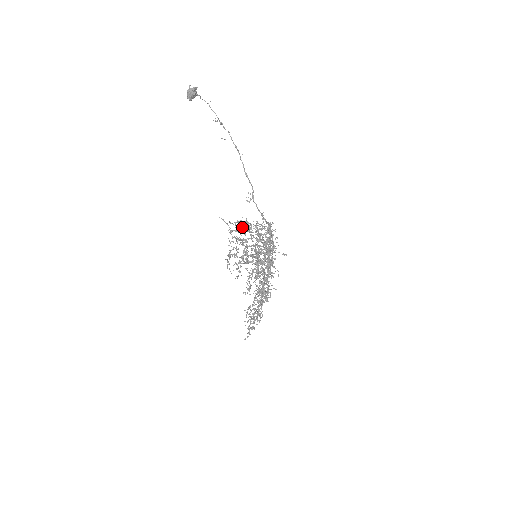
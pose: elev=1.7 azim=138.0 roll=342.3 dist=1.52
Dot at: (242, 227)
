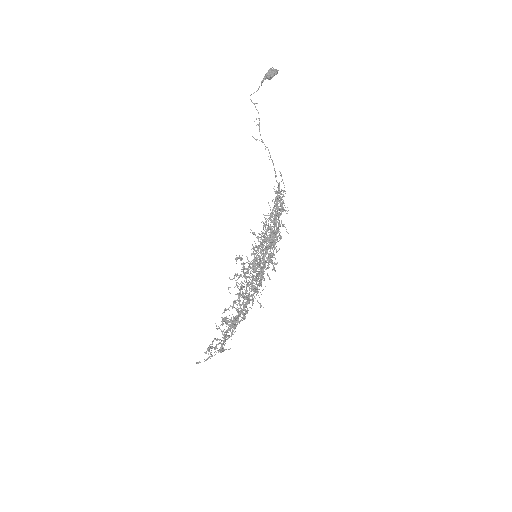
Dot at: occluded
